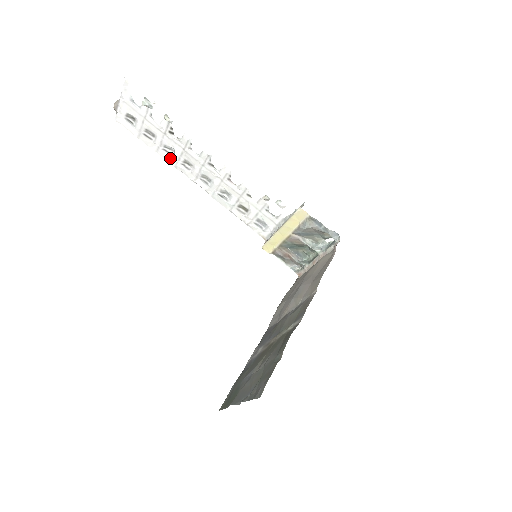
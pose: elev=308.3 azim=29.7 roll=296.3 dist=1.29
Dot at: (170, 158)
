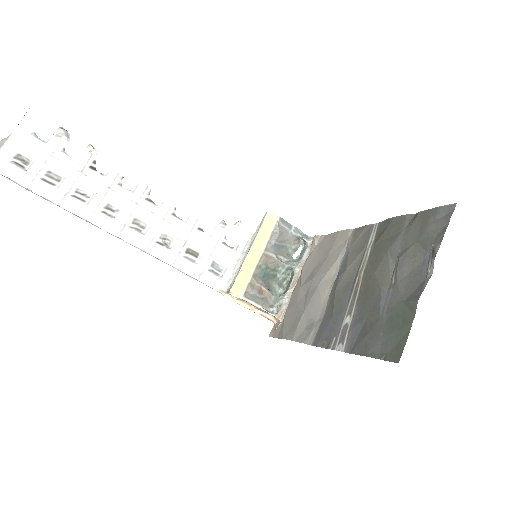
Dot at: (83, 207)
